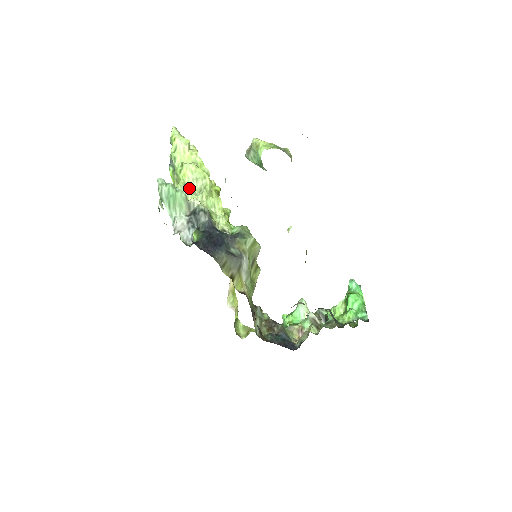
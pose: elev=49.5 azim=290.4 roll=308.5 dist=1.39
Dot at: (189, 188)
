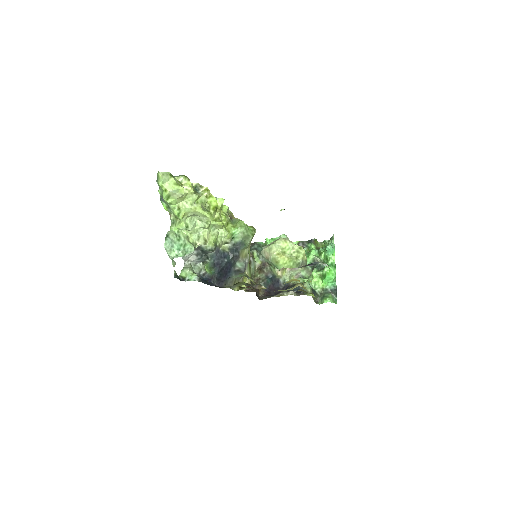
Dot at: (191, 228)
